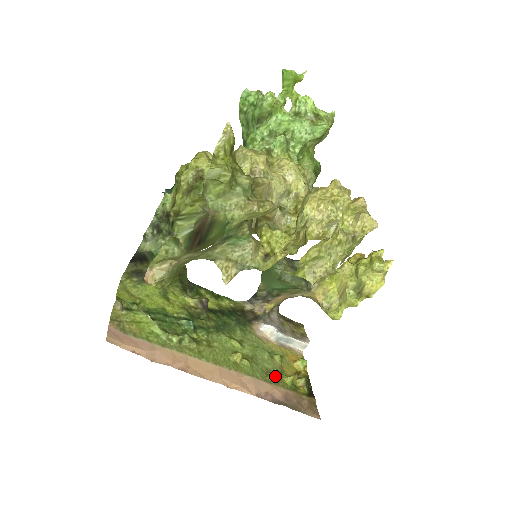
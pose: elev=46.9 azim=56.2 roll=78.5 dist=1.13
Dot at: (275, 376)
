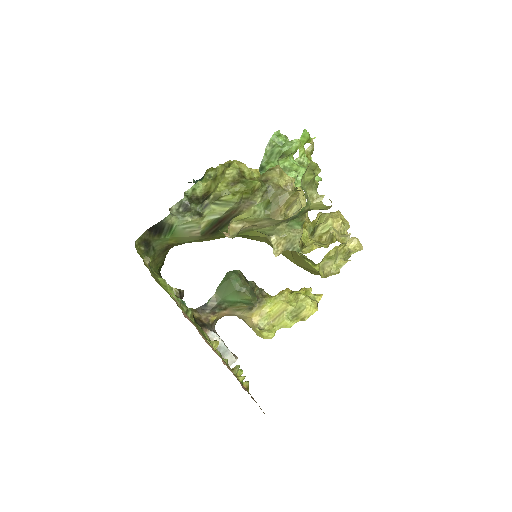
Dot at: (236, 371)
